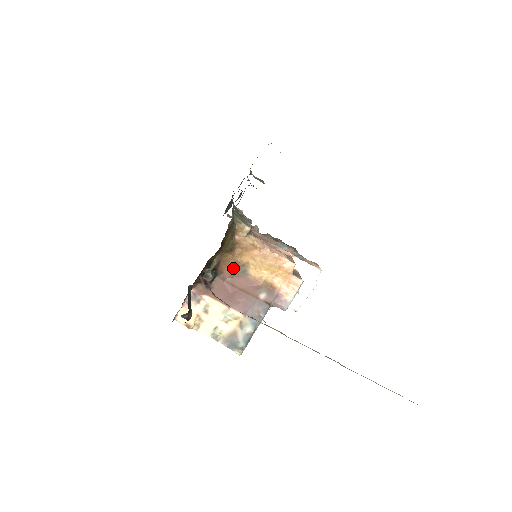
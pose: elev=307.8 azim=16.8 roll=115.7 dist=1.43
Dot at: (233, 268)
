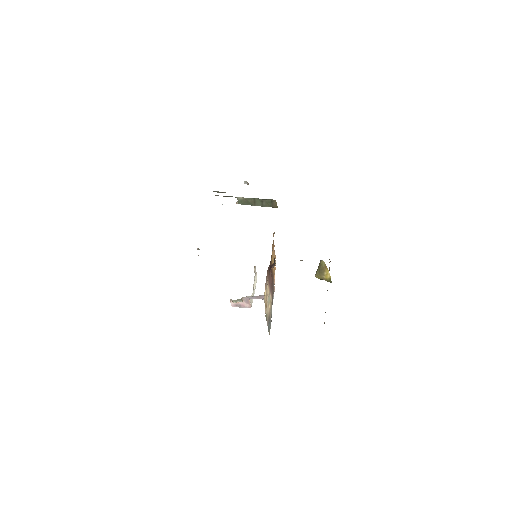
Dot at: occluded
